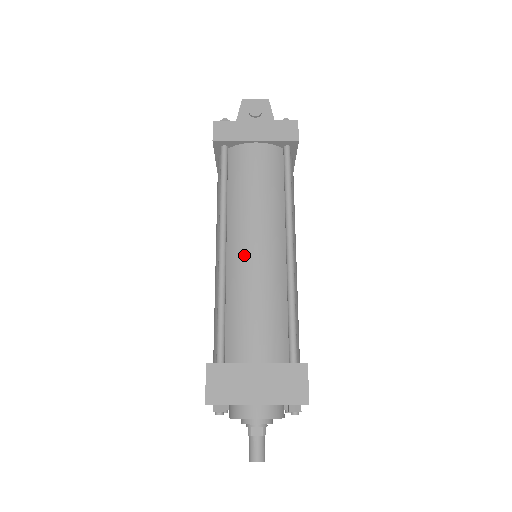
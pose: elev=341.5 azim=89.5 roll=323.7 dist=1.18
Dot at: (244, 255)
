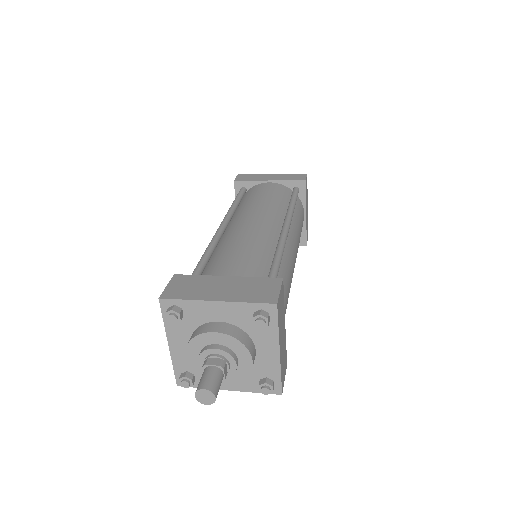
Dot at: (239, 226)
